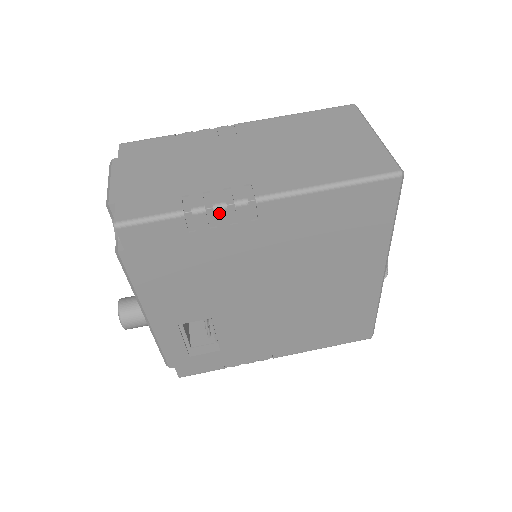
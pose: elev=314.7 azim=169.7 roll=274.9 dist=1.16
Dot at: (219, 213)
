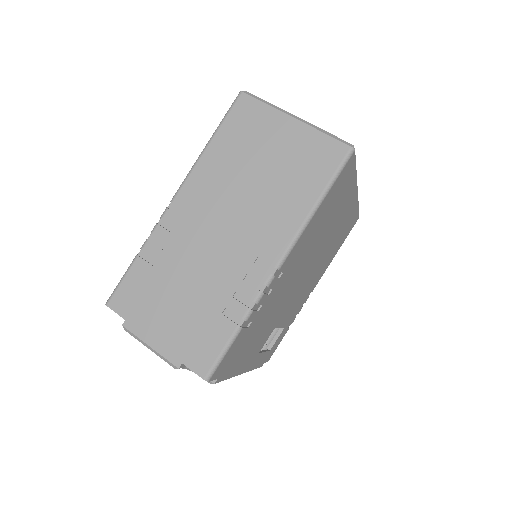
Dot at: (260, 301)
